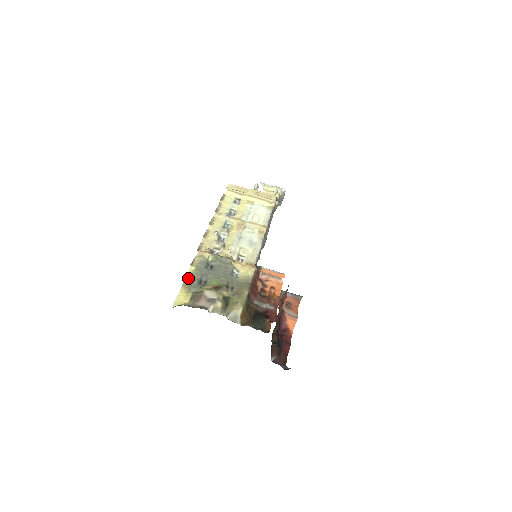
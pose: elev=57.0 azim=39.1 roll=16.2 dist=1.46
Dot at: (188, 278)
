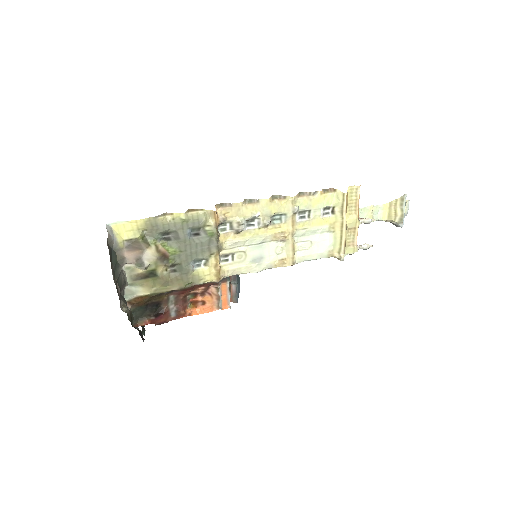
Dot at: (164, 218)
